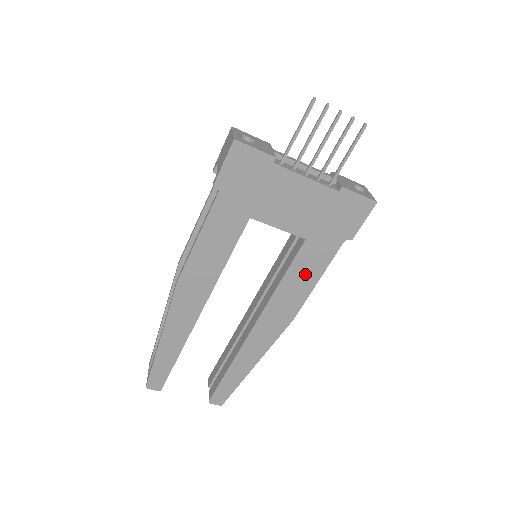
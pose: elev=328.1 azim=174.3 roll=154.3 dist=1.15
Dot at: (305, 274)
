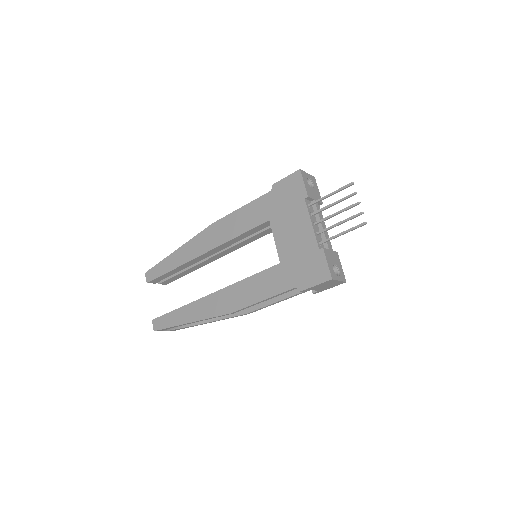
Dot at: (261, 287)
